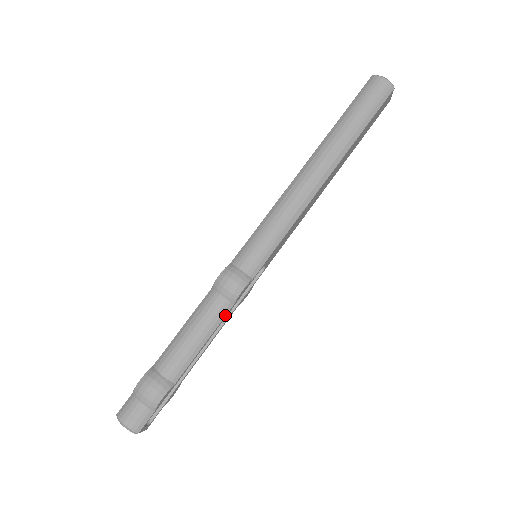
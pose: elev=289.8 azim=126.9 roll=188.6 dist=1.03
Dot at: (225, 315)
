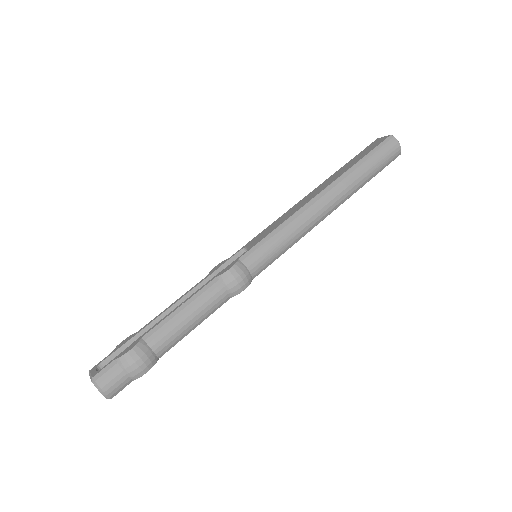
Dot at: occluded
